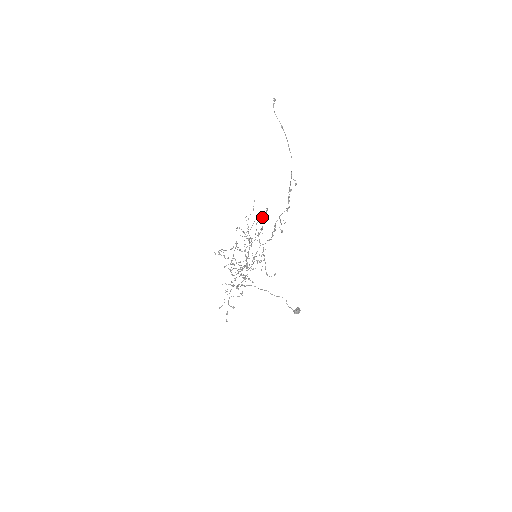
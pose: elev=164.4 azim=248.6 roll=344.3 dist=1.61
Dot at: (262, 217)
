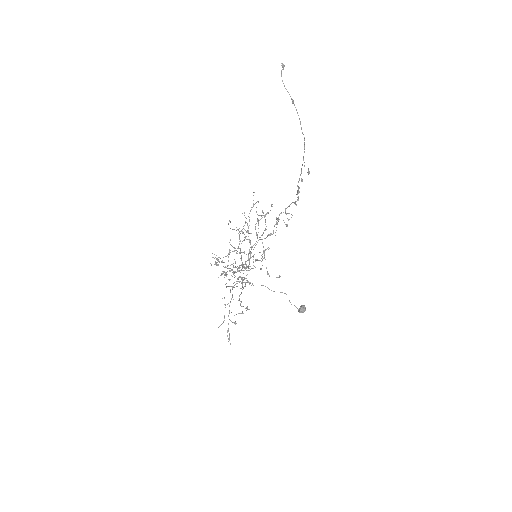
Dot at: occluded
